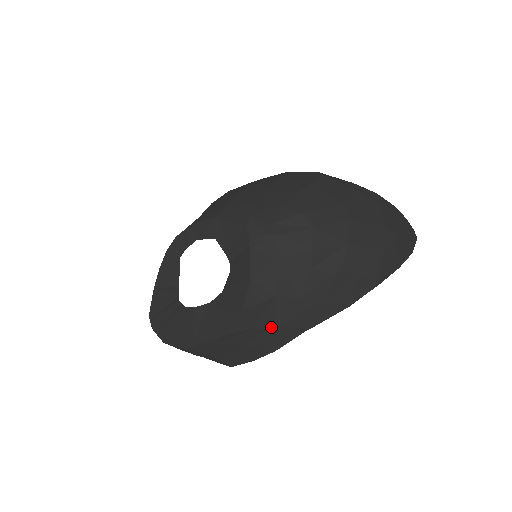
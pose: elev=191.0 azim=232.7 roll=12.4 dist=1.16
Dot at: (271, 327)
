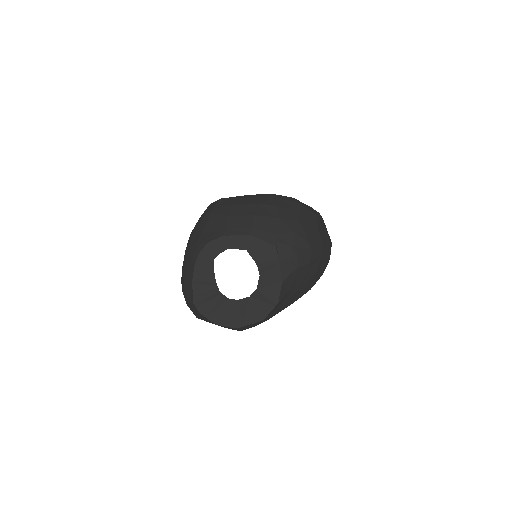
Dot at: (279, 308)
